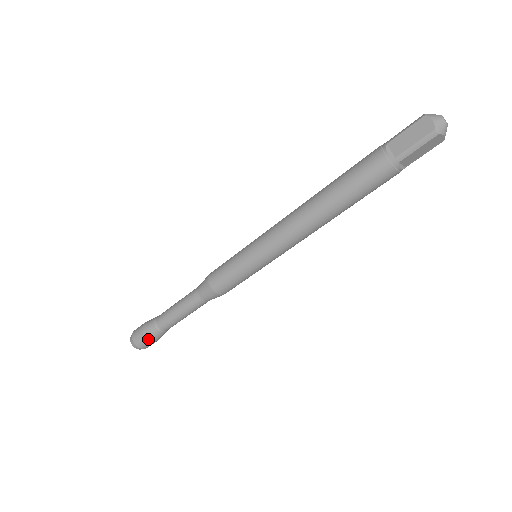
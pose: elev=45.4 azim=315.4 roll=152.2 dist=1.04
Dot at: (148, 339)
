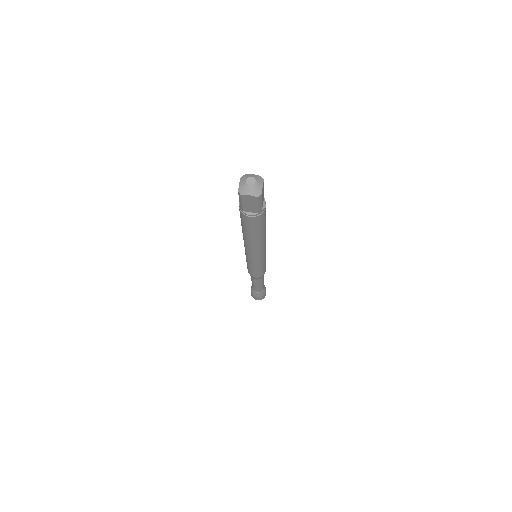
Dot at: (263, 295)
